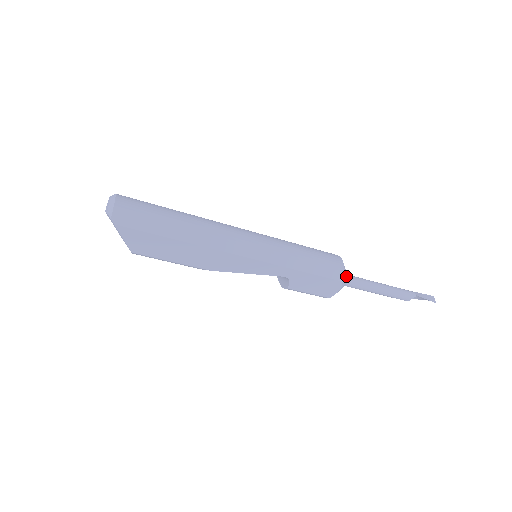
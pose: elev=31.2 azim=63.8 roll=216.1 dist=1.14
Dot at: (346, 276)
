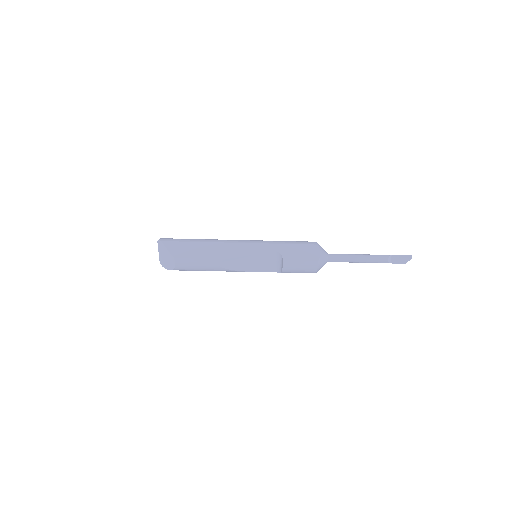
Dot at: (323, 249)
